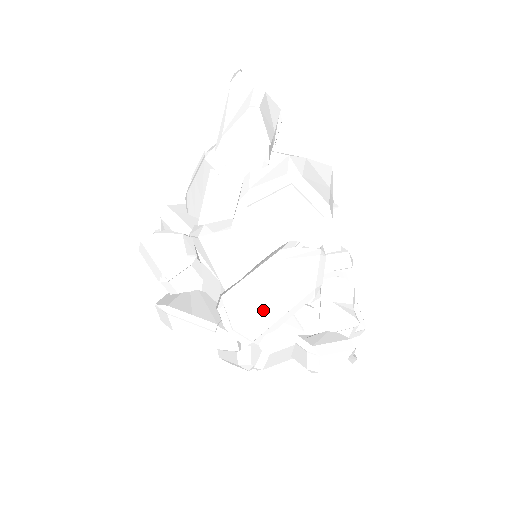
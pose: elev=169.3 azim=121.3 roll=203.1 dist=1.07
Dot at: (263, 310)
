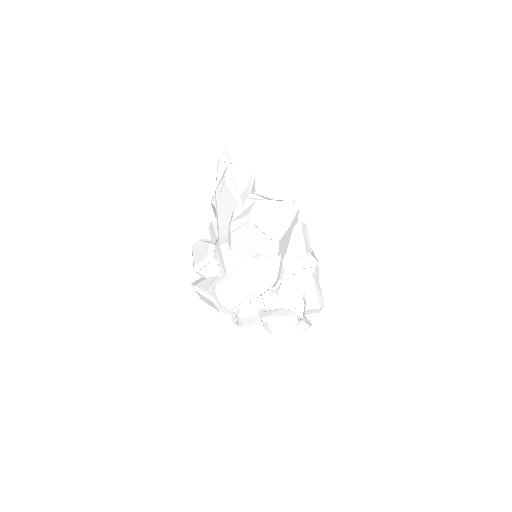
Dot at: (237, 294)
